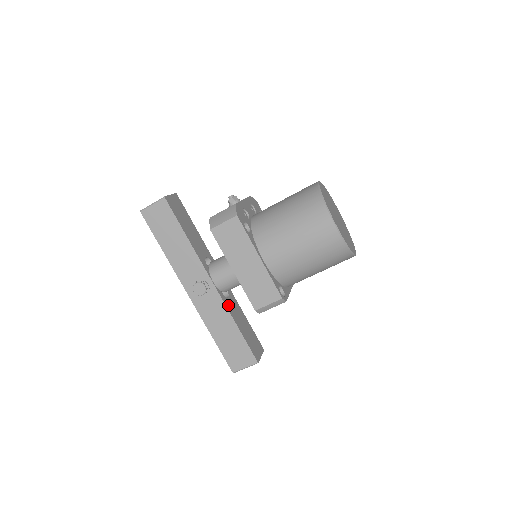
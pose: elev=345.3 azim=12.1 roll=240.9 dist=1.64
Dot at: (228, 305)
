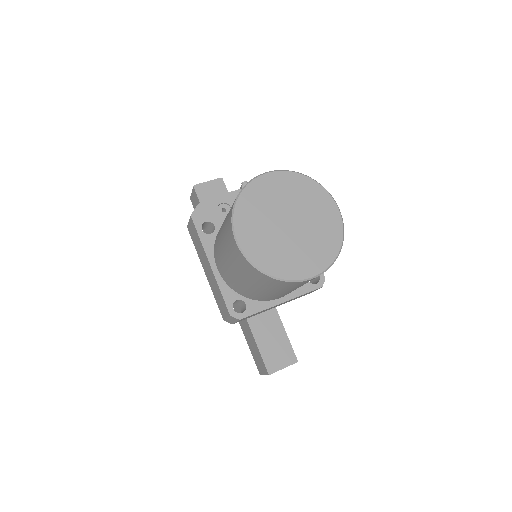
Dot at: occluded
